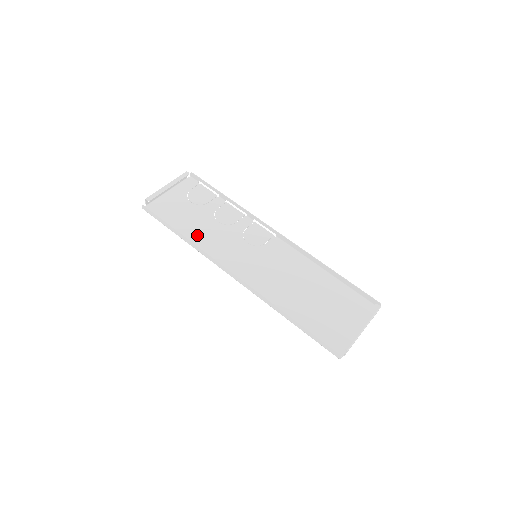
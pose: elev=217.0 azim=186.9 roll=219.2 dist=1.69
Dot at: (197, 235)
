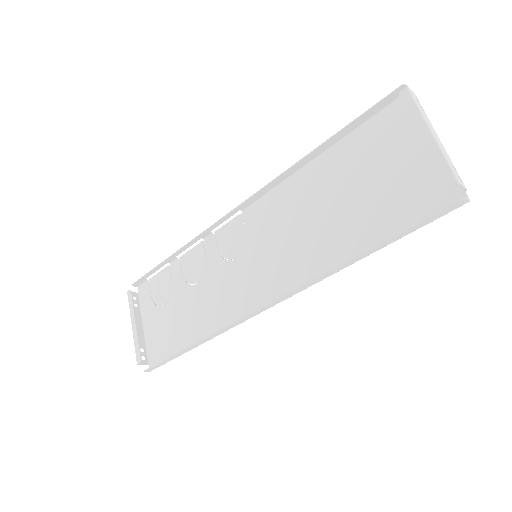
Dot at: (202, 323)
